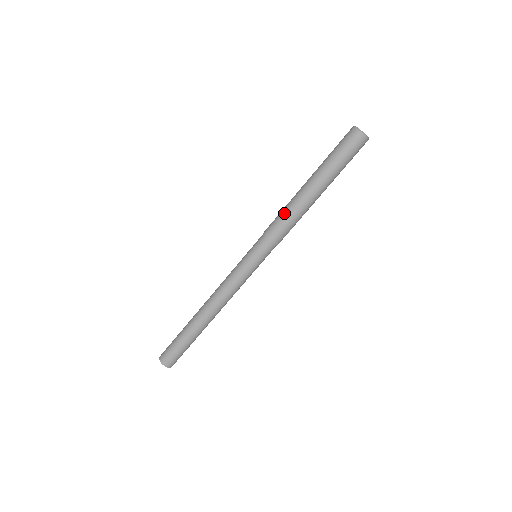
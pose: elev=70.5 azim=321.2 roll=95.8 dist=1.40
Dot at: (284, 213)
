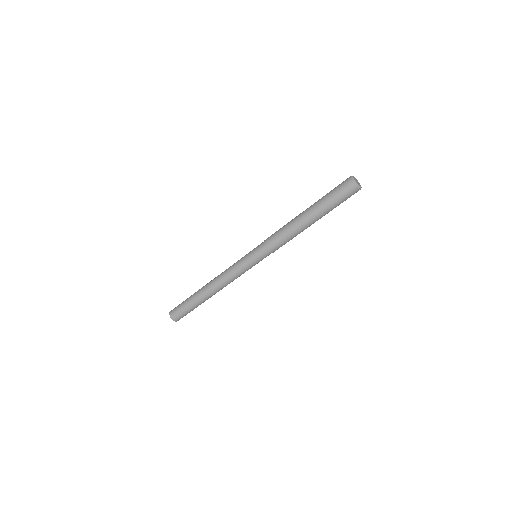
Dot at: (284, 231)
